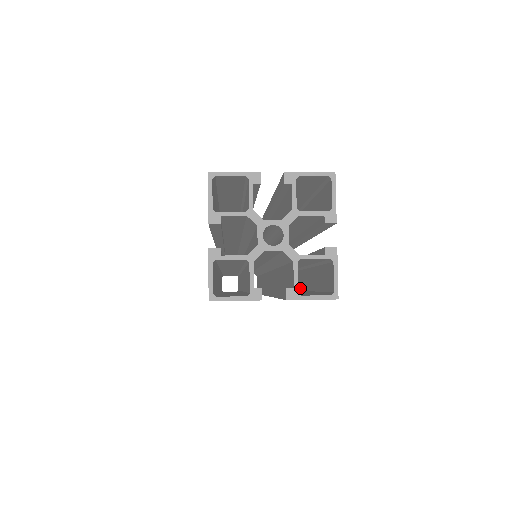
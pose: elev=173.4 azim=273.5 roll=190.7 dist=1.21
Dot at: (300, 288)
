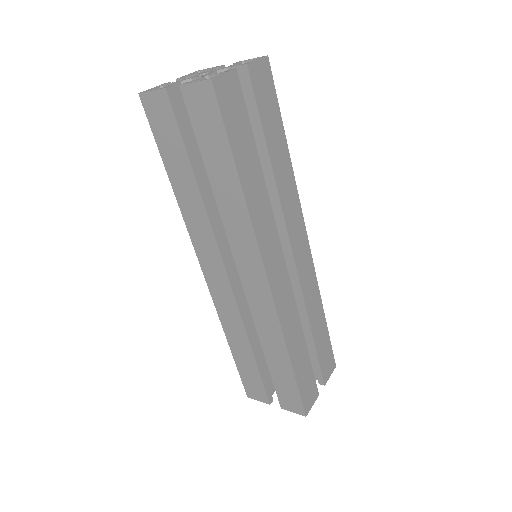
Dot at: (257, 232)
